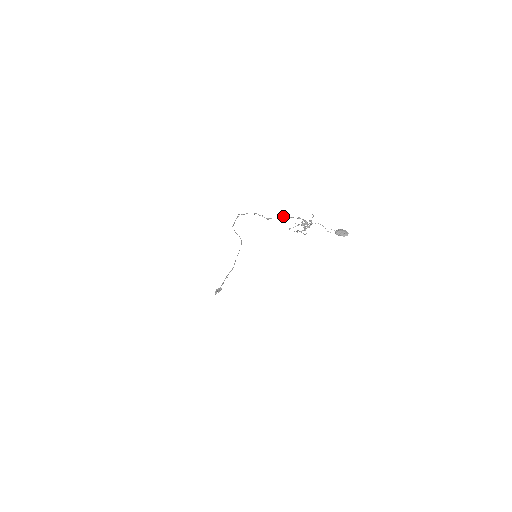
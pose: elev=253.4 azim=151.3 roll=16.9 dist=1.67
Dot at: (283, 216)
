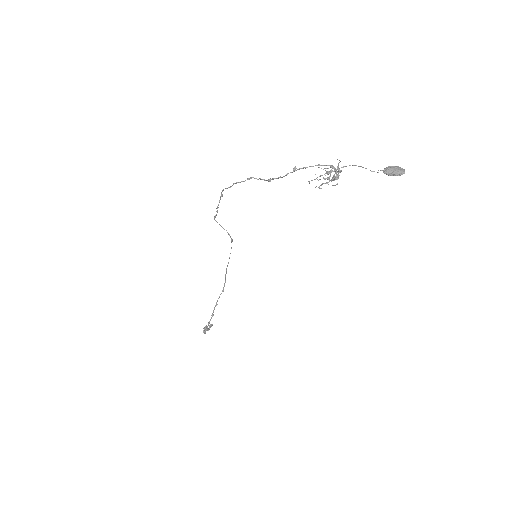
Dot at: (294, 168)
